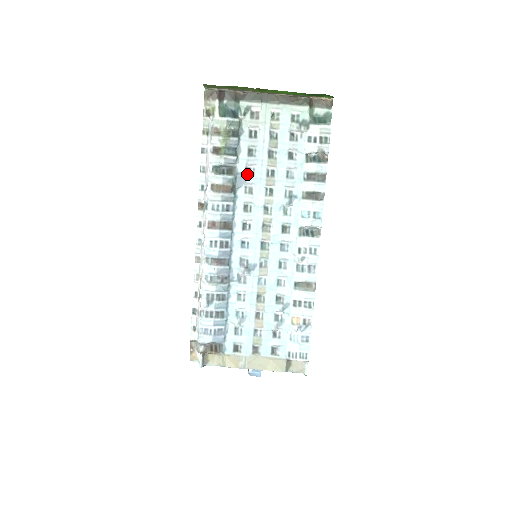
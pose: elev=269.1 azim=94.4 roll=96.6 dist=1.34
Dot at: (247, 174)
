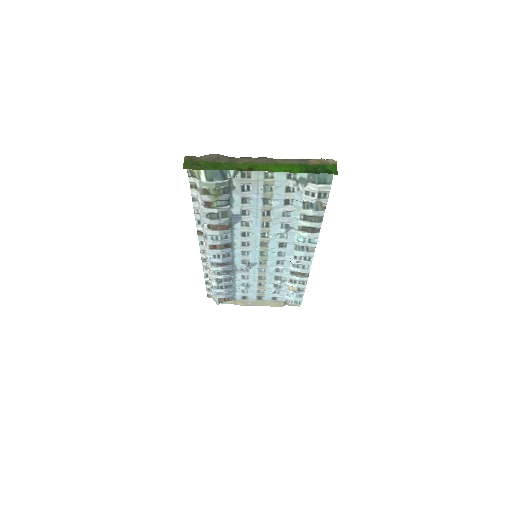
Dot at: (242, 215)
